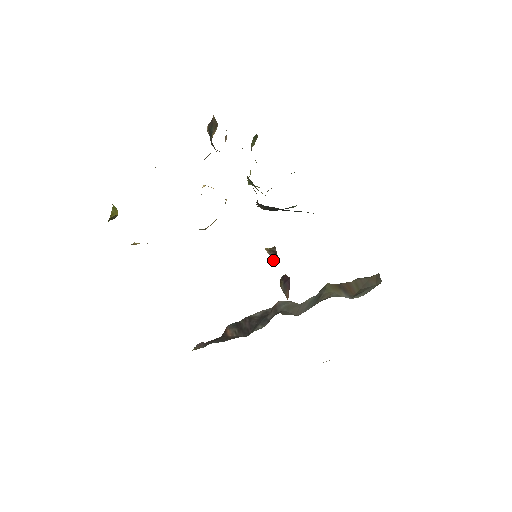
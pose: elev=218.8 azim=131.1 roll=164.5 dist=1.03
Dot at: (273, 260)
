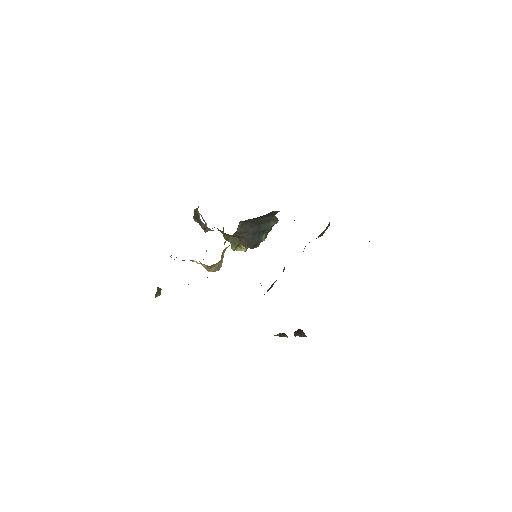
Dot at: occluded
